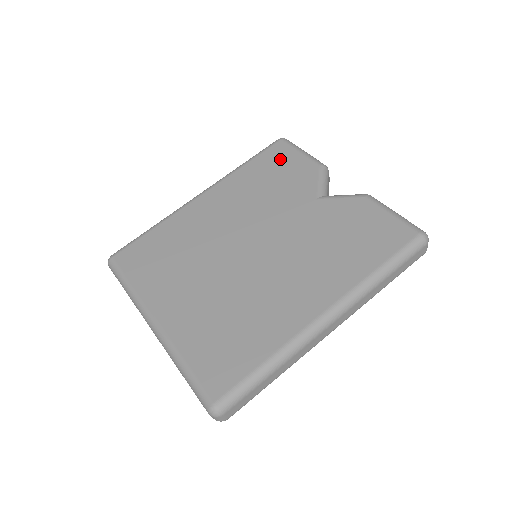
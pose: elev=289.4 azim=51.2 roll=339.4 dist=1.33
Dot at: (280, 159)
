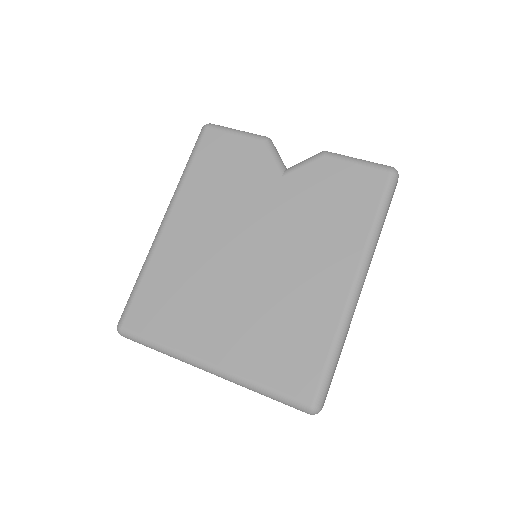
Dot at: (220, 149)
